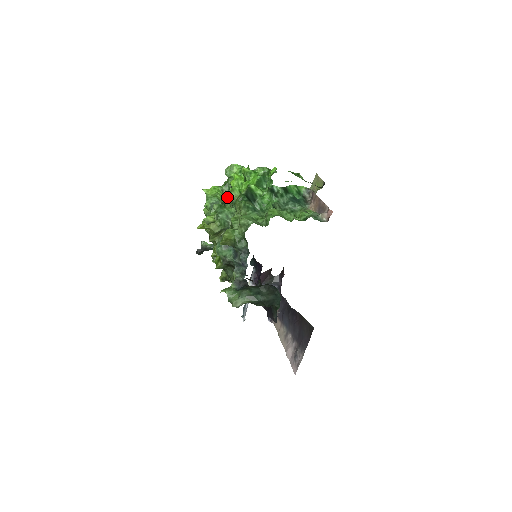
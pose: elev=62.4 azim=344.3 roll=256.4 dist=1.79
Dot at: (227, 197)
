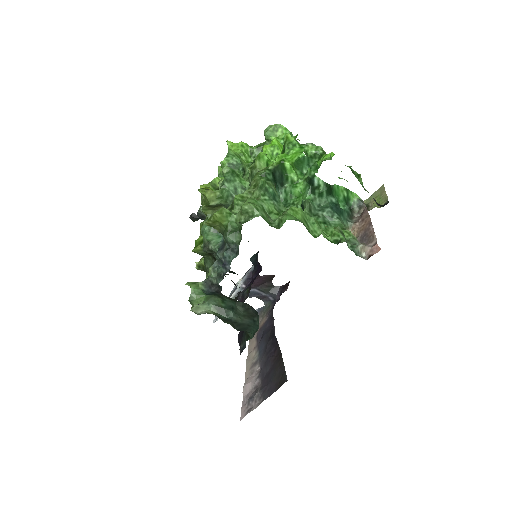
Dot at: occluded
